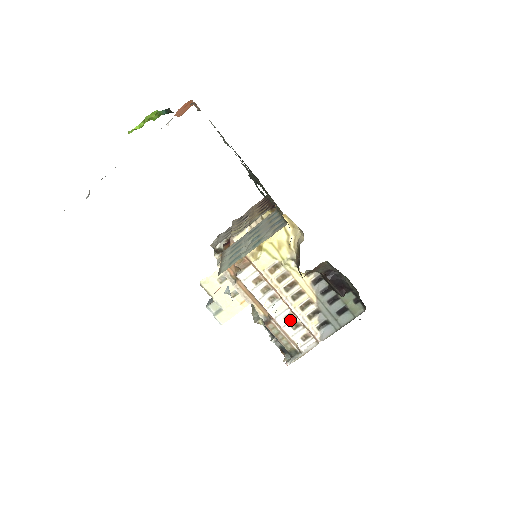
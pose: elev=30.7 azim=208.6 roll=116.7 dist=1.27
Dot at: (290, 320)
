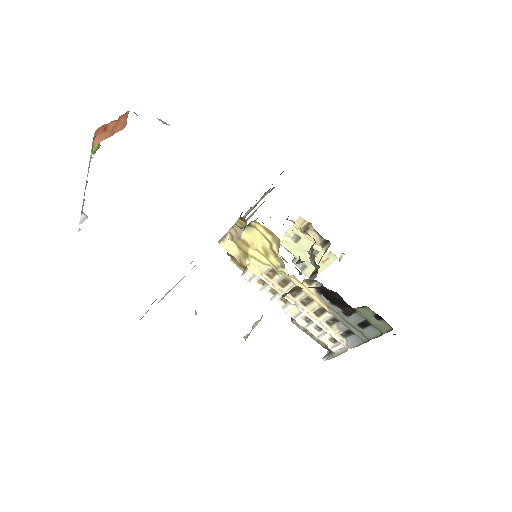
Dot at: (310, 322)
